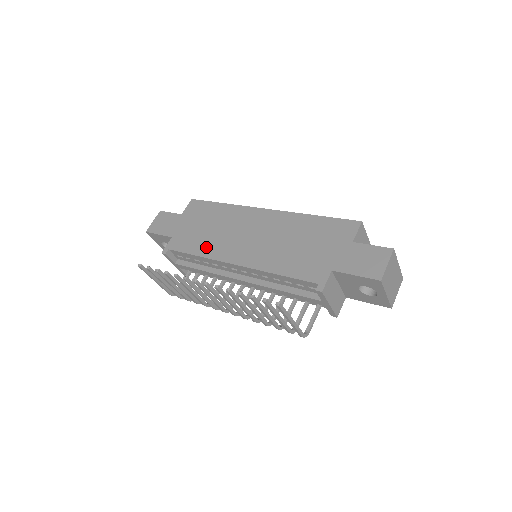
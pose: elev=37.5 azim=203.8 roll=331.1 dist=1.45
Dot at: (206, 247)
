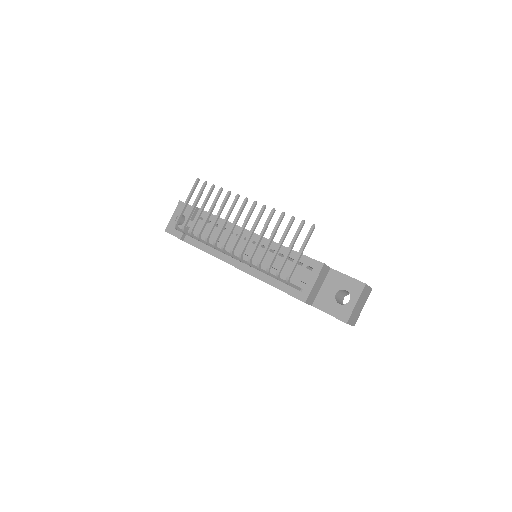
Dot at: occluded
